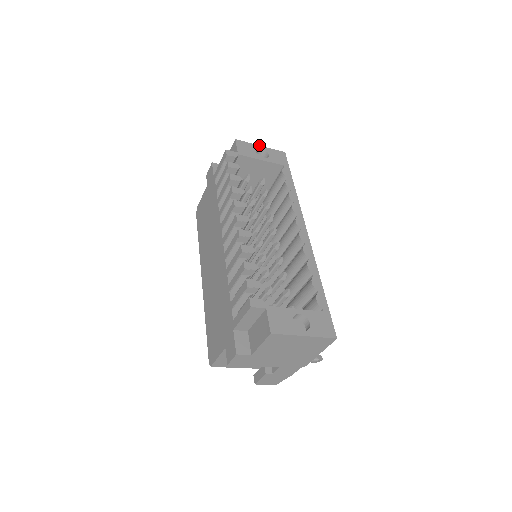
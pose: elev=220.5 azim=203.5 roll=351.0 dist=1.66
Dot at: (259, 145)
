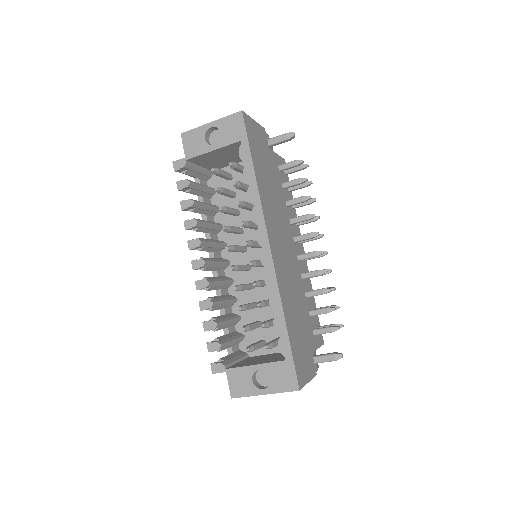
Dot at: (208, 123)
